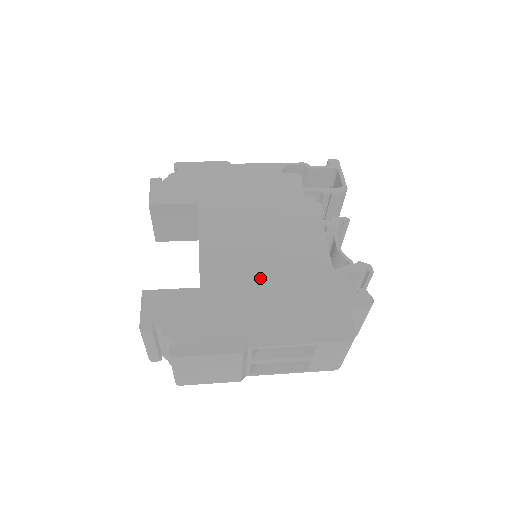
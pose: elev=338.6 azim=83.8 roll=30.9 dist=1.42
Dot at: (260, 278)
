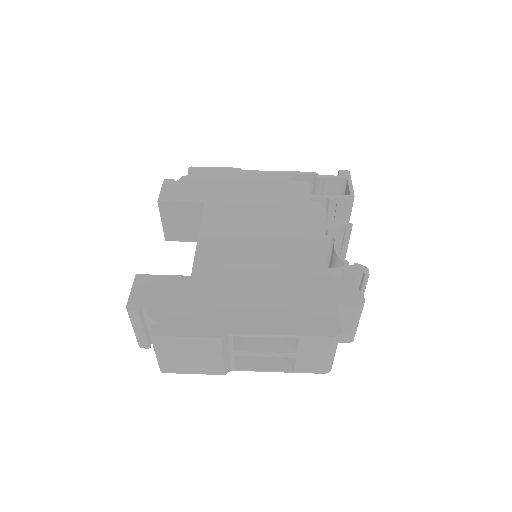
Dot at: (252, 271)
